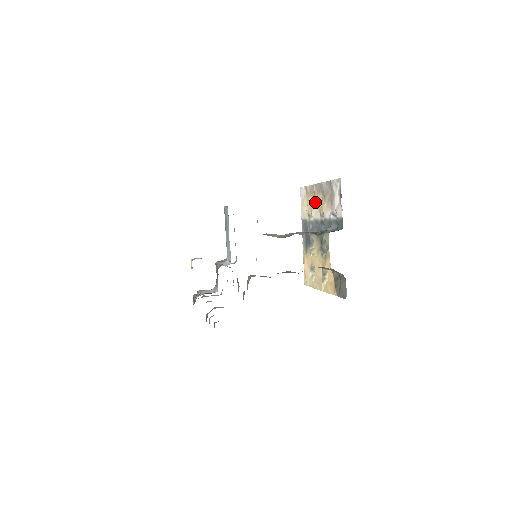
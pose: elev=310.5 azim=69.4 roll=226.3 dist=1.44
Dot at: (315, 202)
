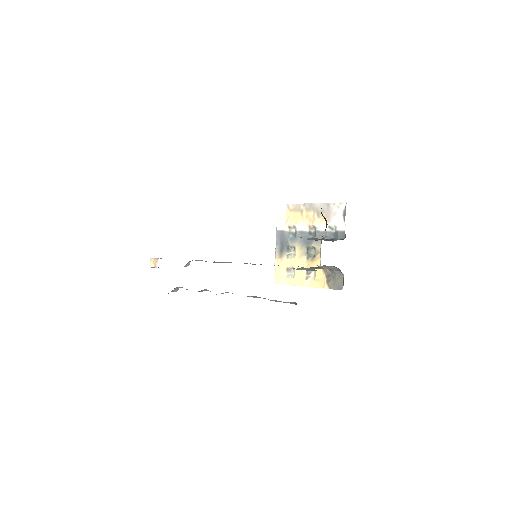
Dot at: (301, 217)
